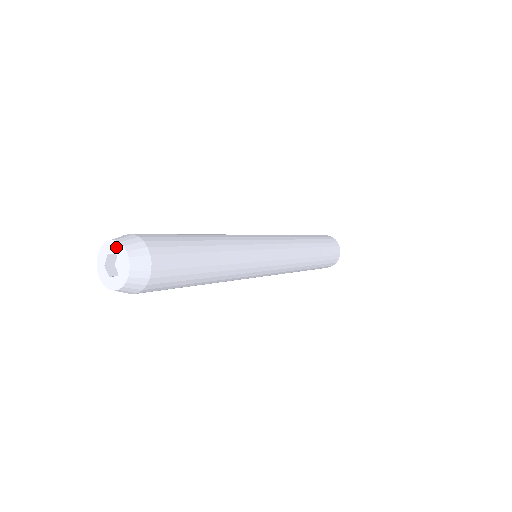
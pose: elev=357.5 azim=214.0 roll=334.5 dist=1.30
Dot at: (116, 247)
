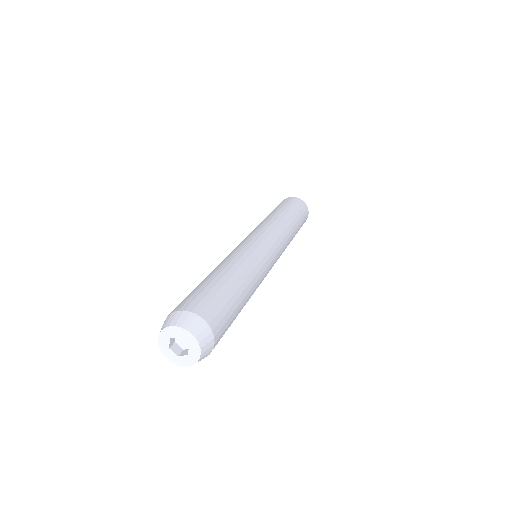
Dot at: (193, 342)
